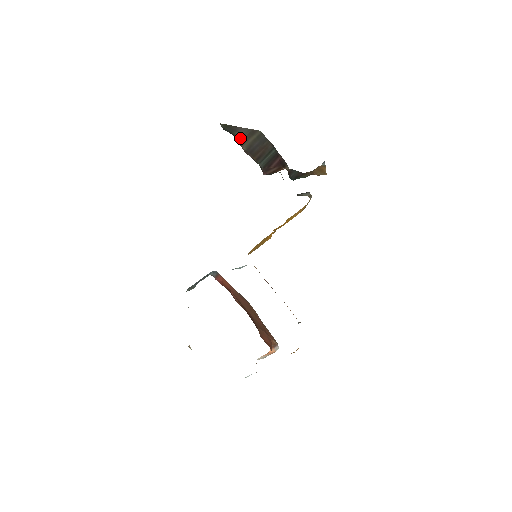
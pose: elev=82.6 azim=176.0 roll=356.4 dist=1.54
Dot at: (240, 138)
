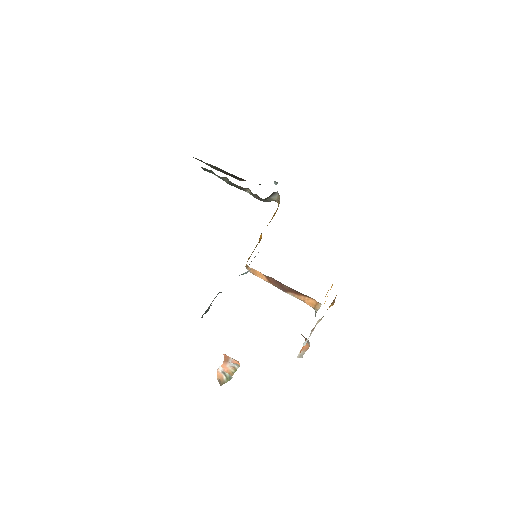
Dot at: occluded
